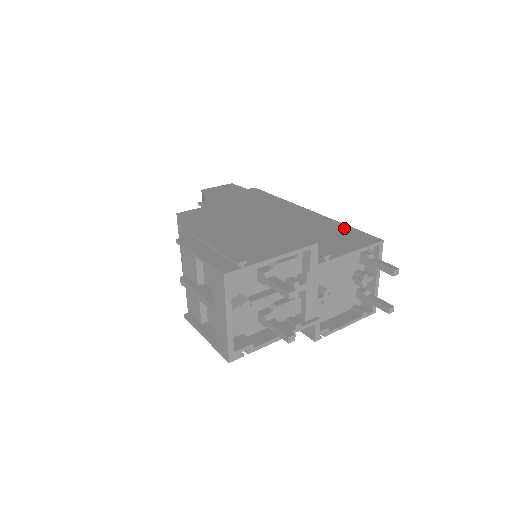
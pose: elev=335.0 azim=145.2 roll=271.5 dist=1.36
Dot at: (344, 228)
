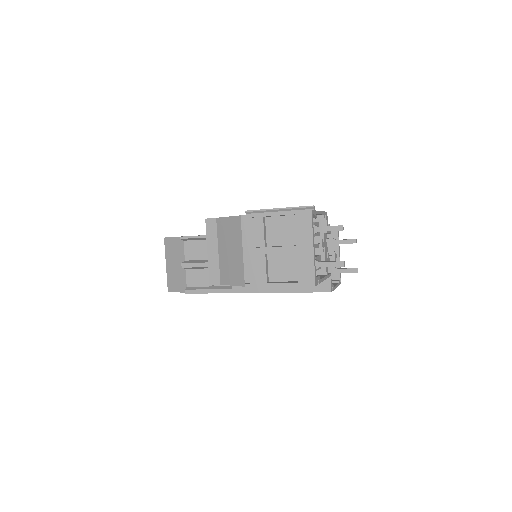
Dot at: occluded
